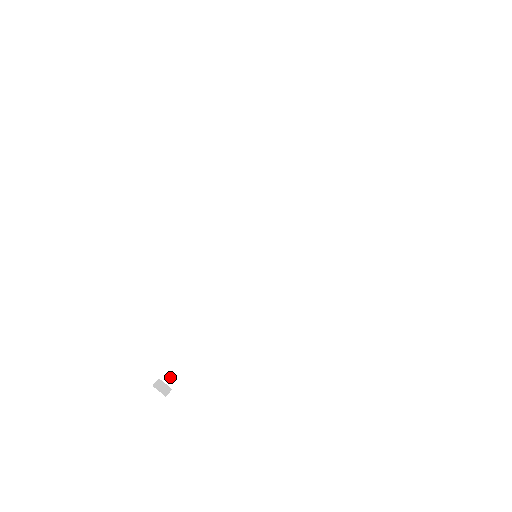
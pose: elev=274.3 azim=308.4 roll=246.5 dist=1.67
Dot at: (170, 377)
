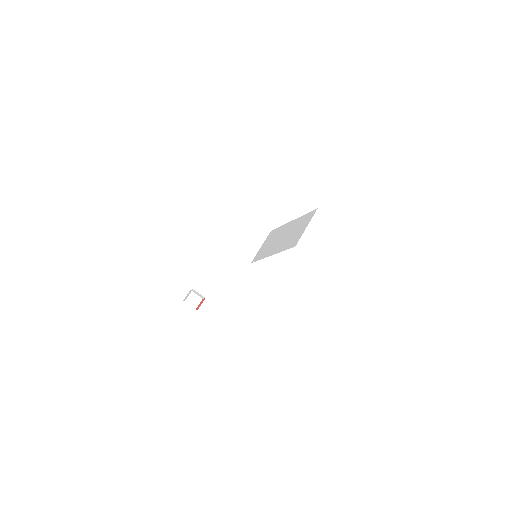
Dot at: (198, 293)
